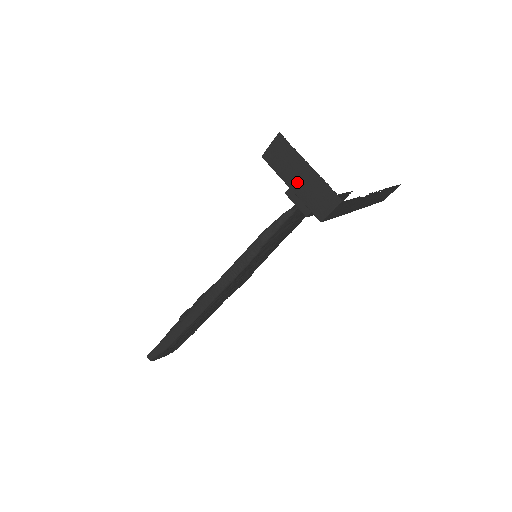
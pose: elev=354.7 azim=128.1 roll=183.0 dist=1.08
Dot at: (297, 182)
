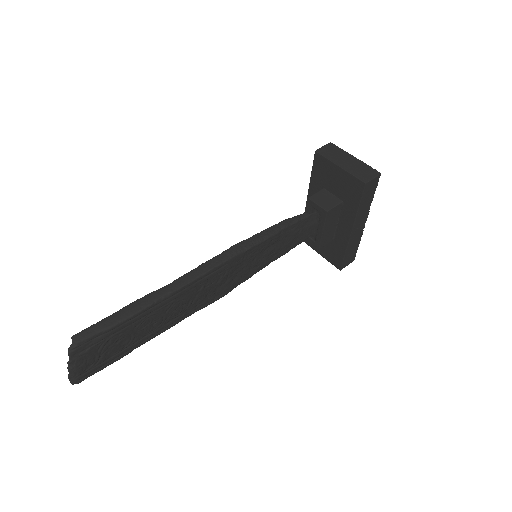
Dot at: (345, 163)
